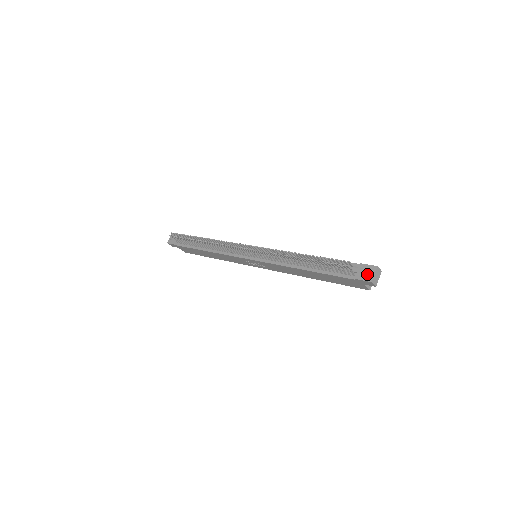
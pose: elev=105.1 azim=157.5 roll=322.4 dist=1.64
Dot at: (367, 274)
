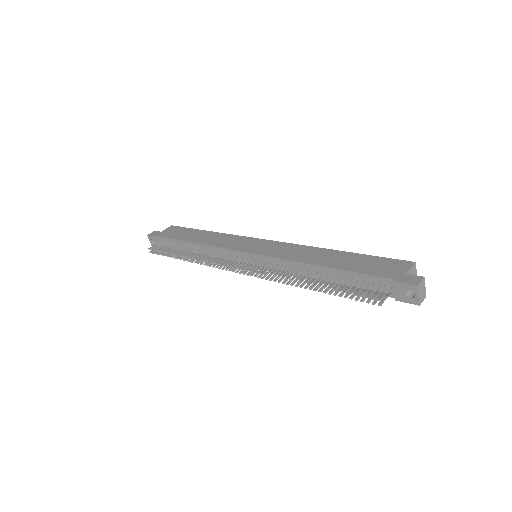
Dot at: (407, 289)
